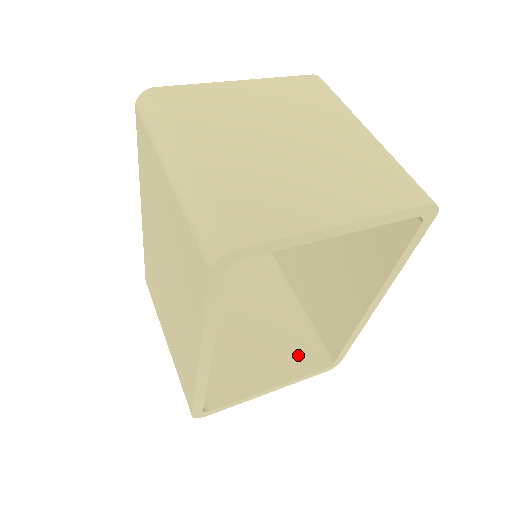
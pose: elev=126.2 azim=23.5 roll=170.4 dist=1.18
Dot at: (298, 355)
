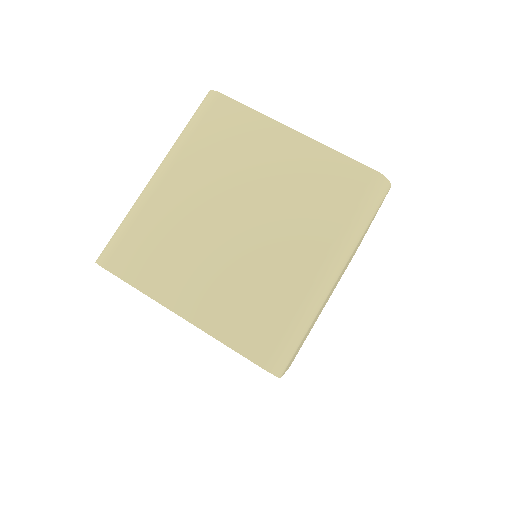
Dot at: occluded
